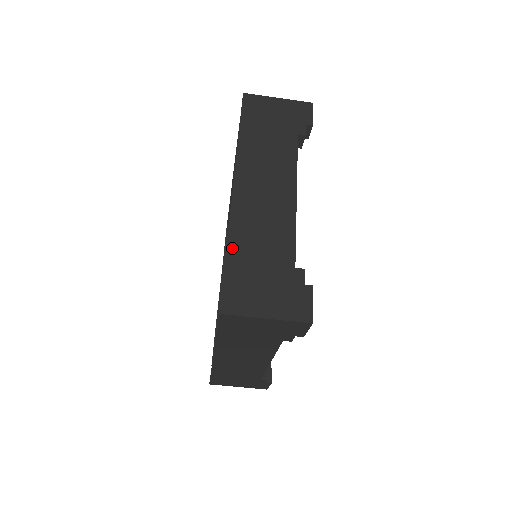
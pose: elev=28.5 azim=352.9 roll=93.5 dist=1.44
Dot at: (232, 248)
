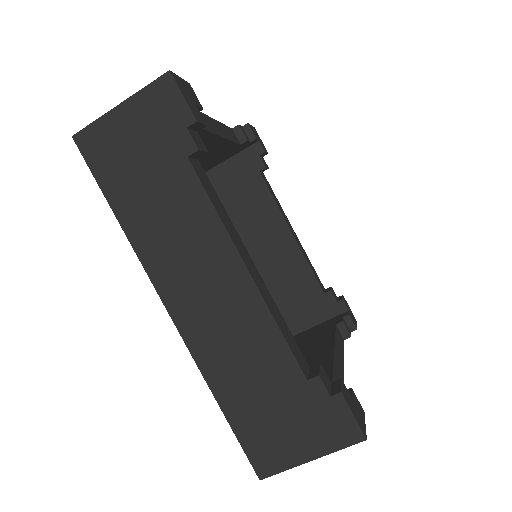
Dot at: (222, 397)
